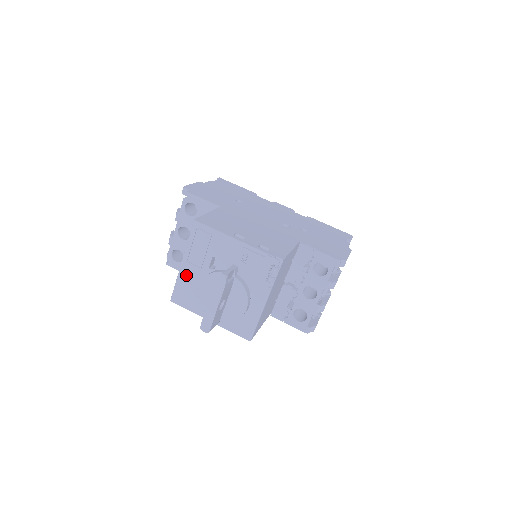
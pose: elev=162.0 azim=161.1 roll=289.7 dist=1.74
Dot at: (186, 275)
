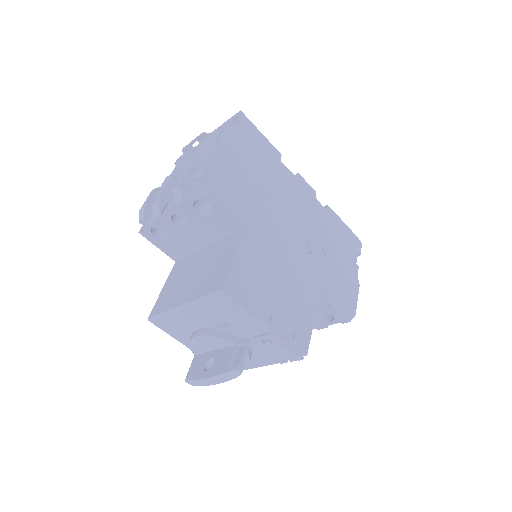
Dot at: (181, 316)
